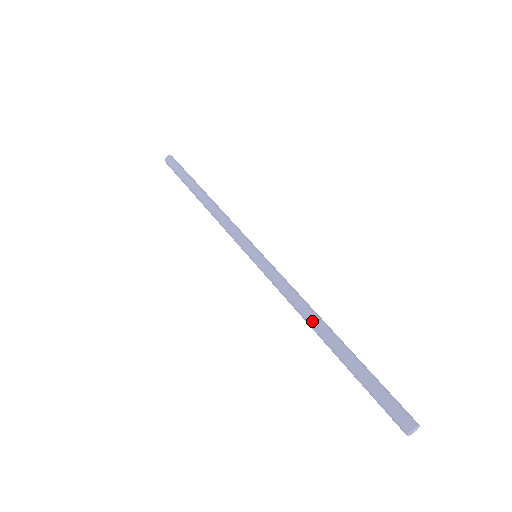
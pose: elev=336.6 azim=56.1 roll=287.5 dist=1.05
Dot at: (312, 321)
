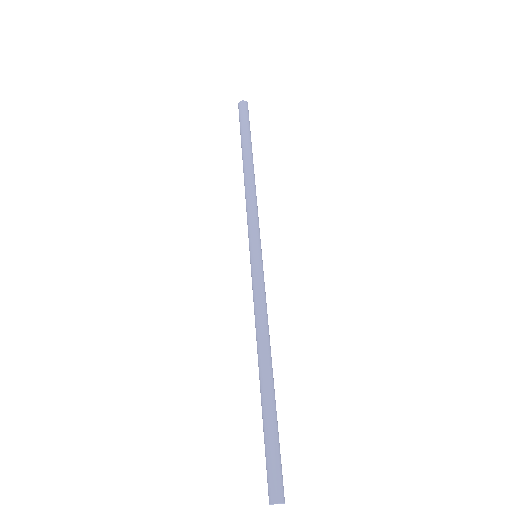
Dot at: (260, 352)
